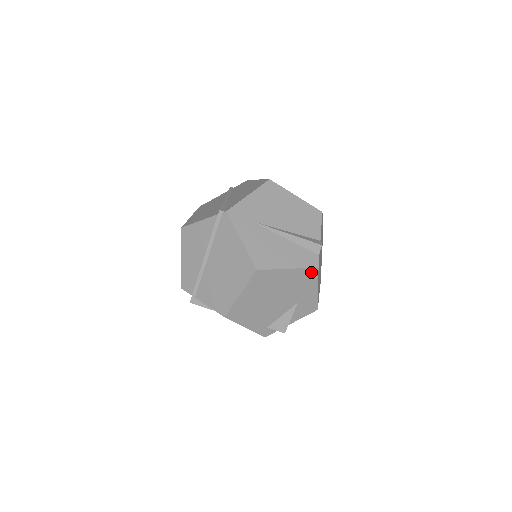
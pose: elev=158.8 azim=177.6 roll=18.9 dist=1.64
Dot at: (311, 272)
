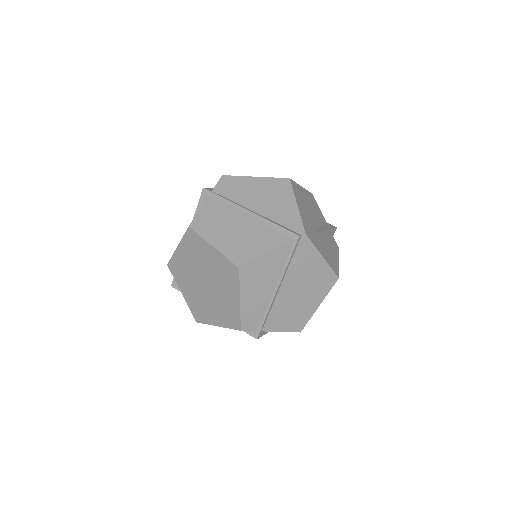
Dot at: occluded
